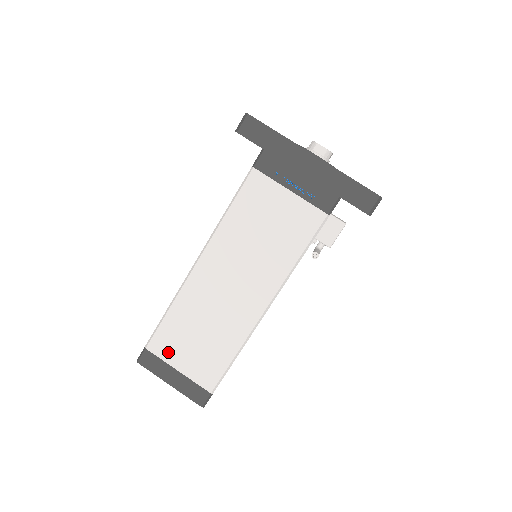
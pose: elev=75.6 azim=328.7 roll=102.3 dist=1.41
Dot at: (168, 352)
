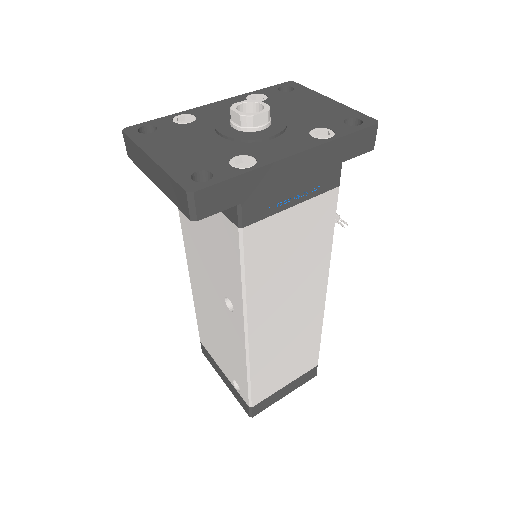
Dot at: (271, 389)
